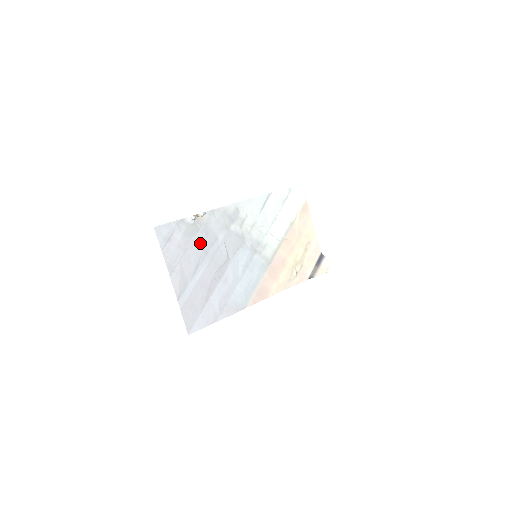
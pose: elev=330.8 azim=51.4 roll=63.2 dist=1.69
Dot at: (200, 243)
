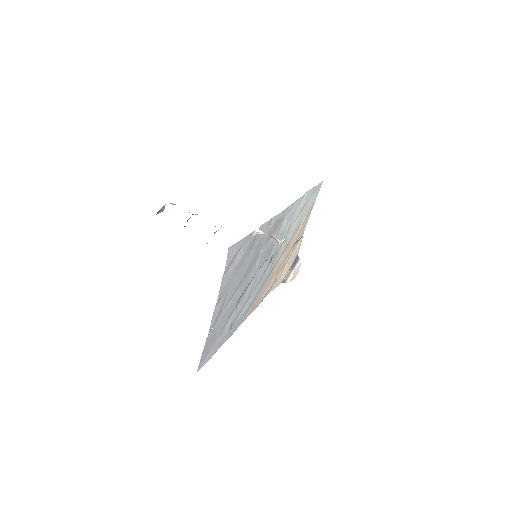
Dot at: (248, 262)
